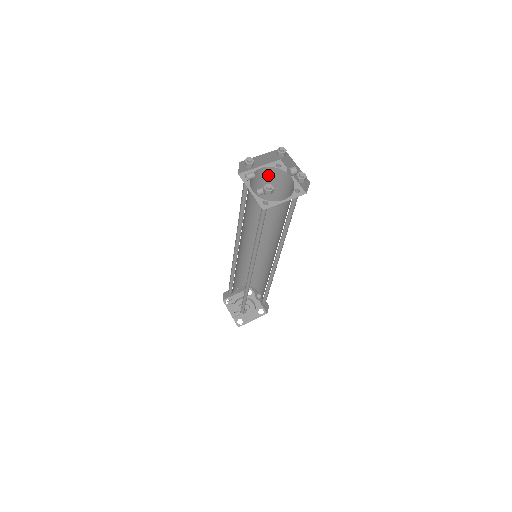
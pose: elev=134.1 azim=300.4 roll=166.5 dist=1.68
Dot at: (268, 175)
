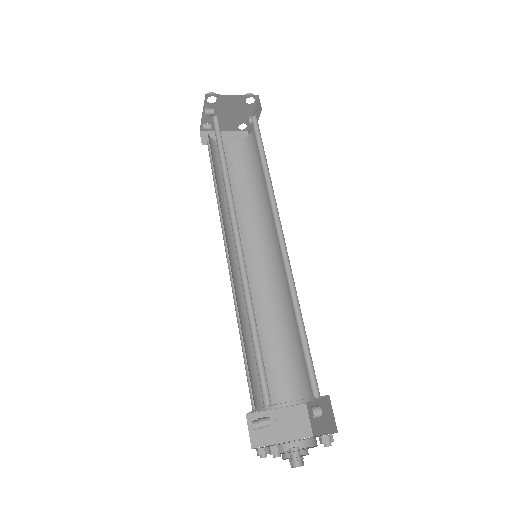
Dot at: (239, 152)
